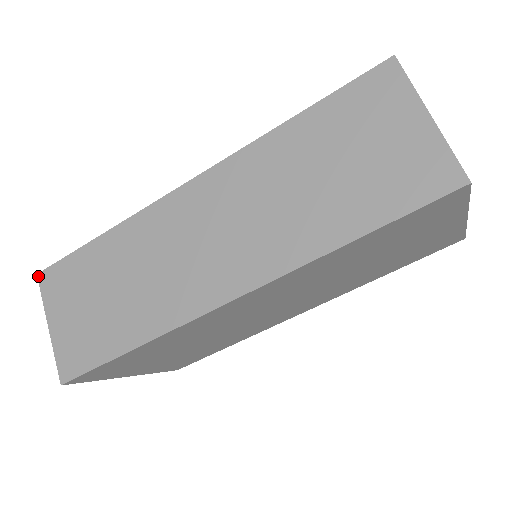
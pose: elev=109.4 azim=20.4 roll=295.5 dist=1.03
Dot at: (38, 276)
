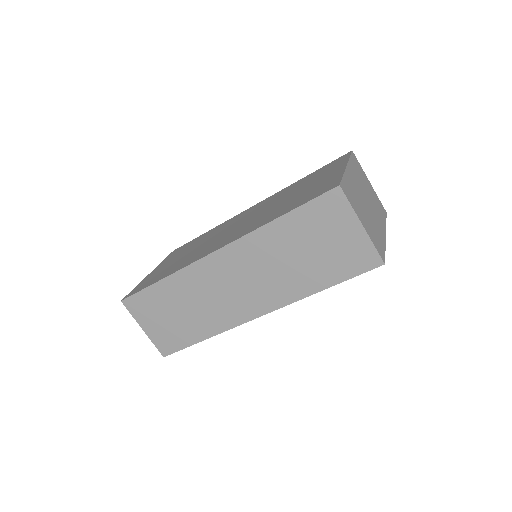
Dot at: (122, 302)
